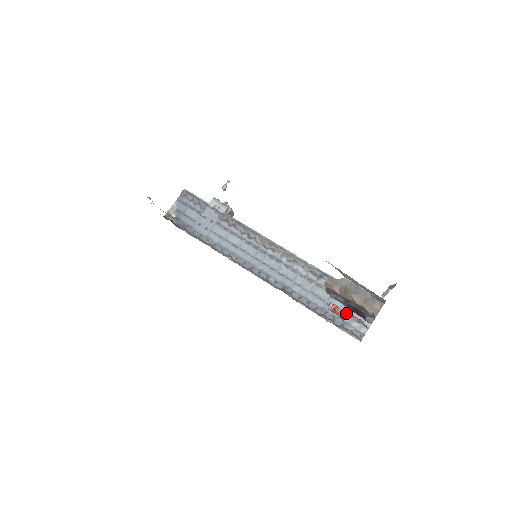
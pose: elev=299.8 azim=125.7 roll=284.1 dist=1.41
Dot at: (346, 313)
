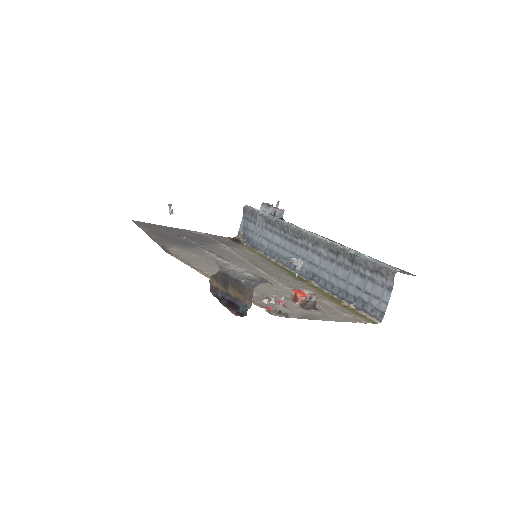
Dot at: (365, 290)
